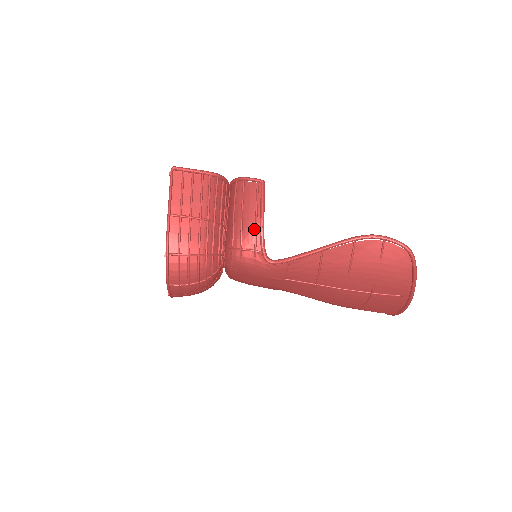
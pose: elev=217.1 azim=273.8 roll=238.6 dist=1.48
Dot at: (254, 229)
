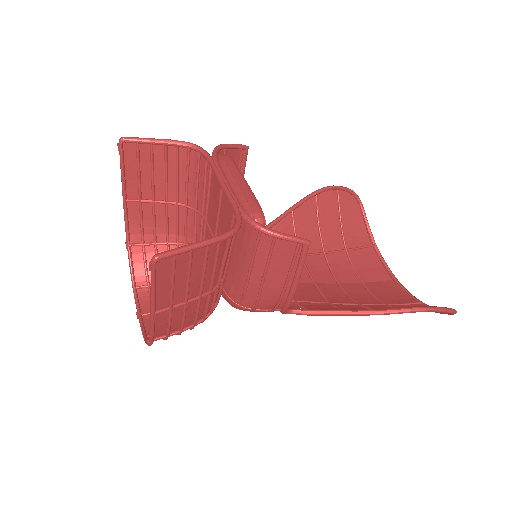
Dot at: (278, 297)
